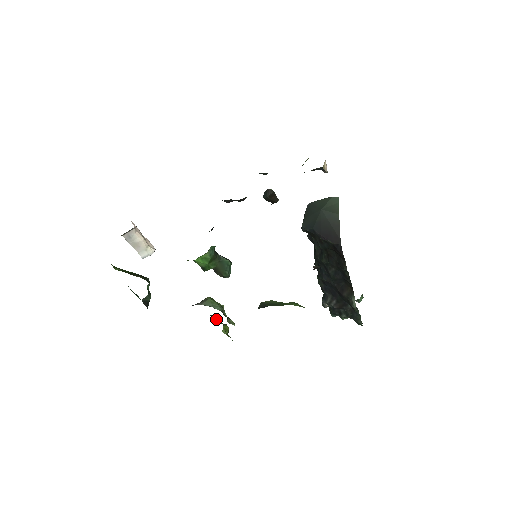
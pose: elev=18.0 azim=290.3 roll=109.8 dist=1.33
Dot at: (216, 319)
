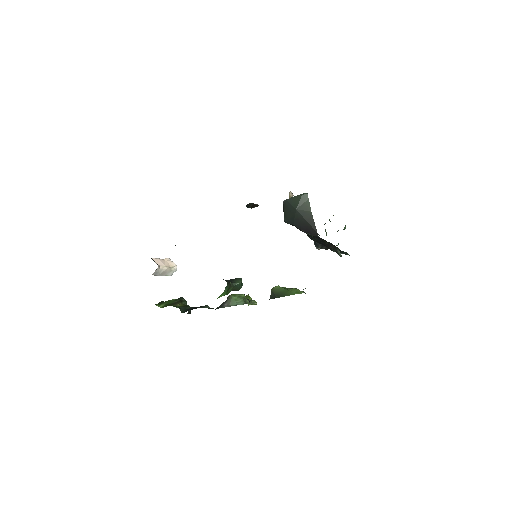
Dot at: occluded
